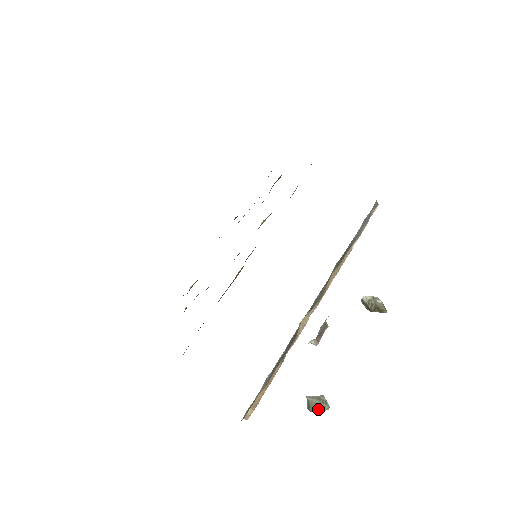
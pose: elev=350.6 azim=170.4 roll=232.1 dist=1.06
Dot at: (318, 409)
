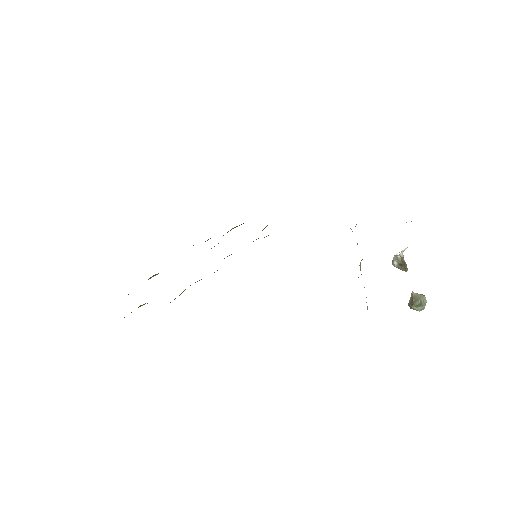
Dot at: occluded
